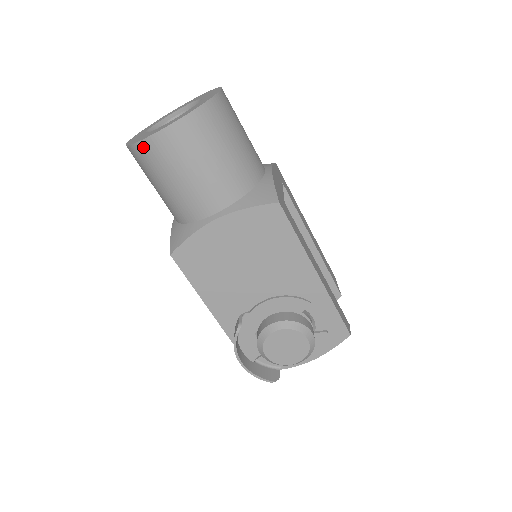
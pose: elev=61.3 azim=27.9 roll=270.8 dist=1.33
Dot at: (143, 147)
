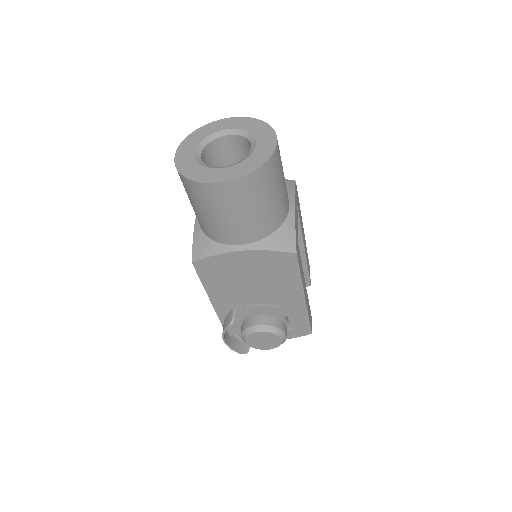
Dot at: (196, 186)
